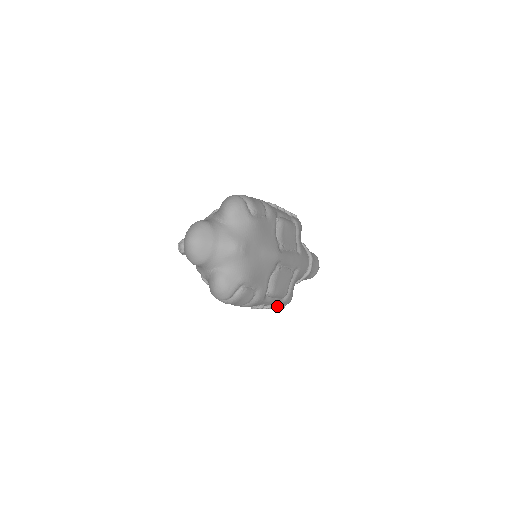
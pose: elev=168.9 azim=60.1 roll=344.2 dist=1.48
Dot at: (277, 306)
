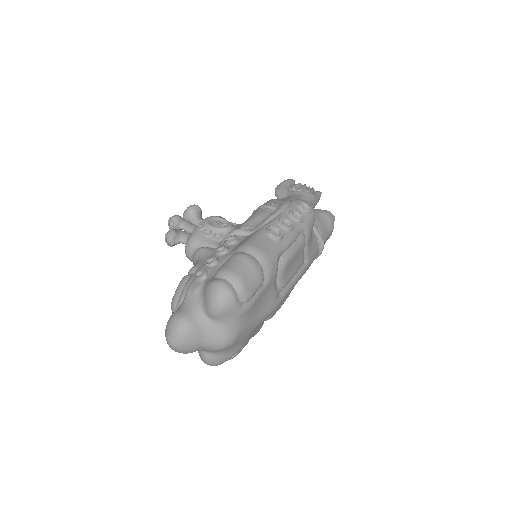
Dot at: occluded
